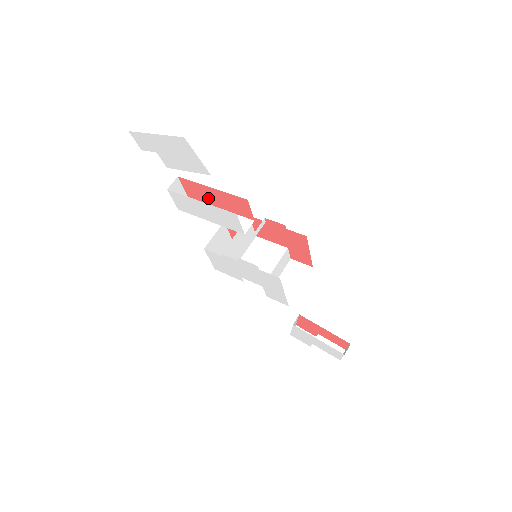
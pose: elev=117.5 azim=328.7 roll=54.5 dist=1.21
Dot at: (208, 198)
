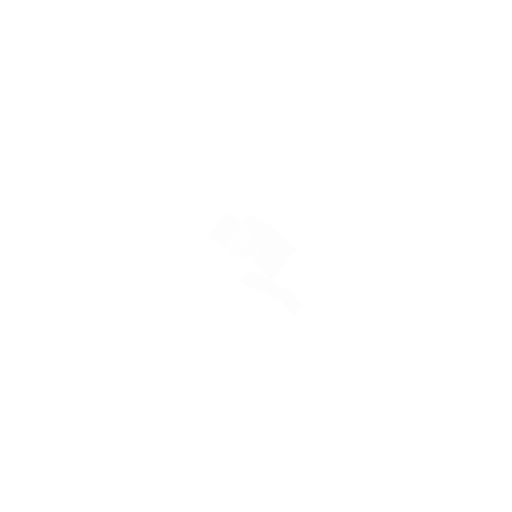
Dot at: occluded
